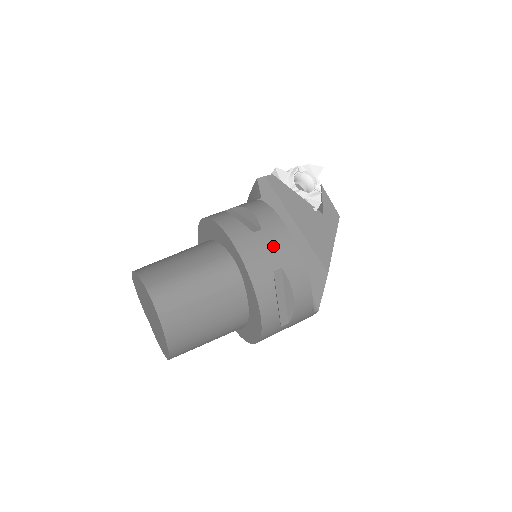
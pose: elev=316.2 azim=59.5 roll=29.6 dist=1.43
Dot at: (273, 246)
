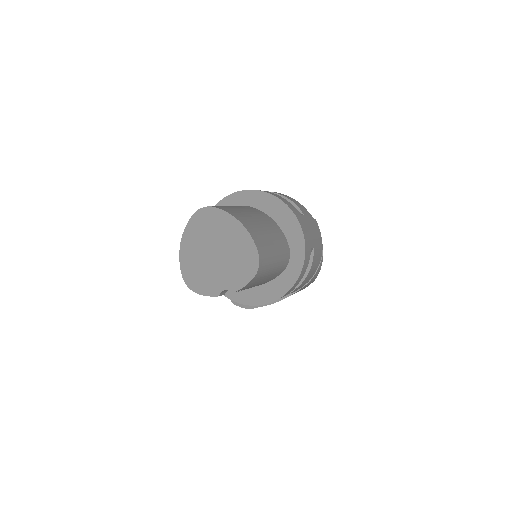
Dot at: occluded
